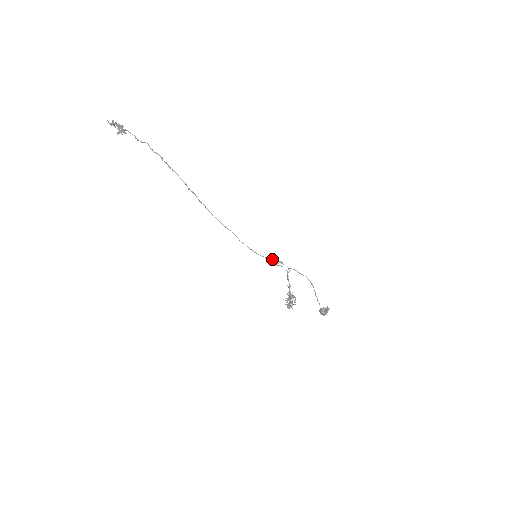
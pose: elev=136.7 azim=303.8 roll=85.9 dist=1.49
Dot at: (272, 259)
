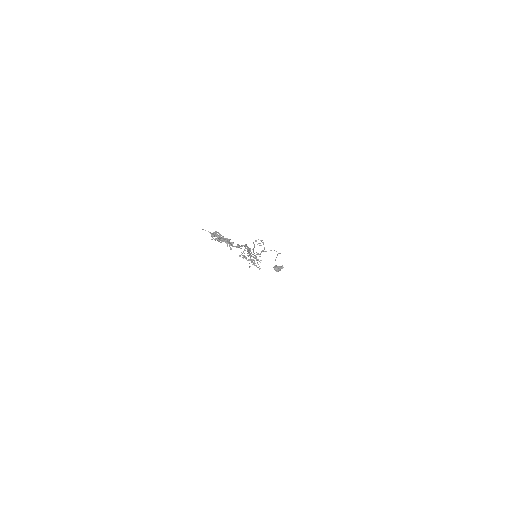
Dot at: (256, 241)
